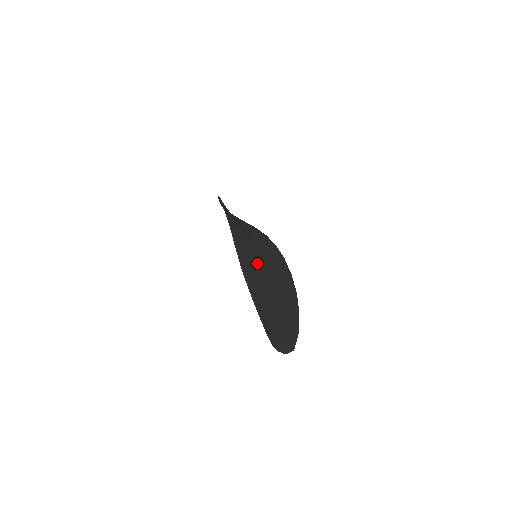
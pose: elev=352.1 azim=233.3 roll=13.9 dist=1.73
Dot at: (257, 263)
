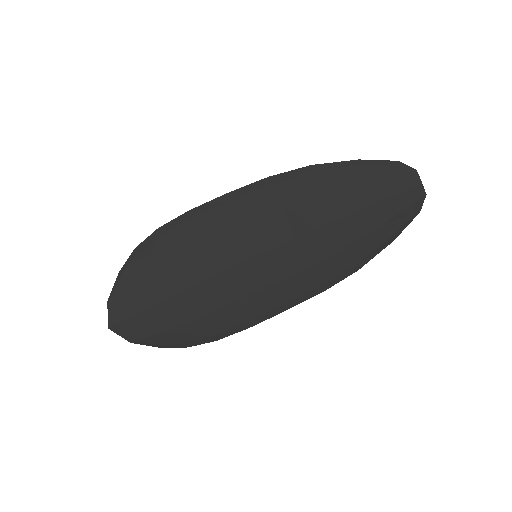
Dot at: (280, 229)
